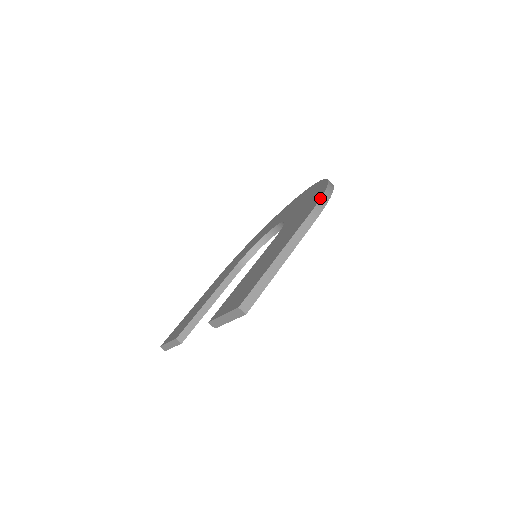
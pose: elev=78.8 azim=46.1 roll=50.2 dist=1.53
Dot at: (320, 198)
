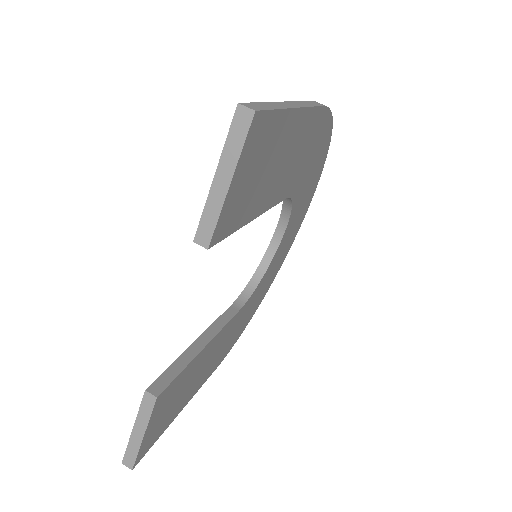
Dot at: occluded
